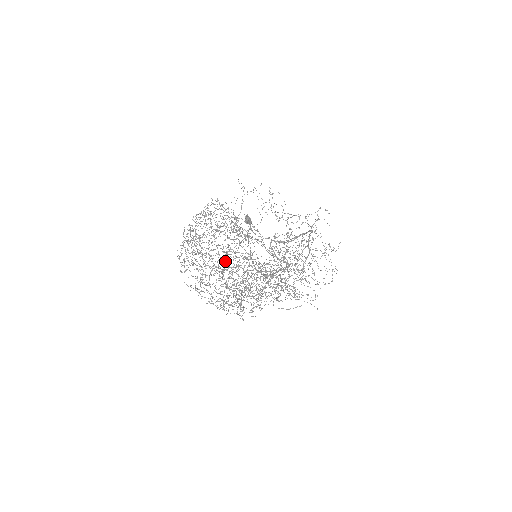
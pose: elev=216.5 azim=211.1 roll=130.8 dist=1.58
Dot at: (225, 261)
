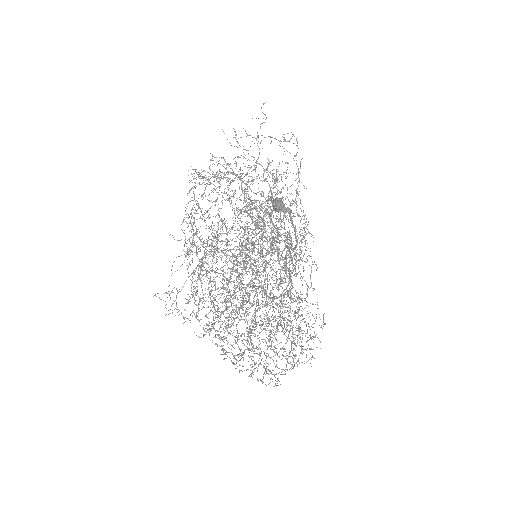
Dot at: occluded
